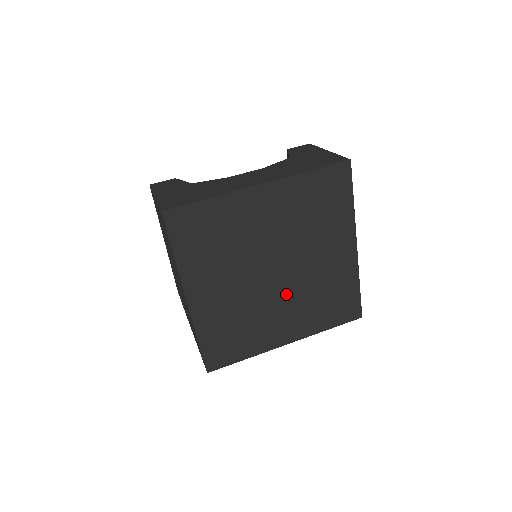
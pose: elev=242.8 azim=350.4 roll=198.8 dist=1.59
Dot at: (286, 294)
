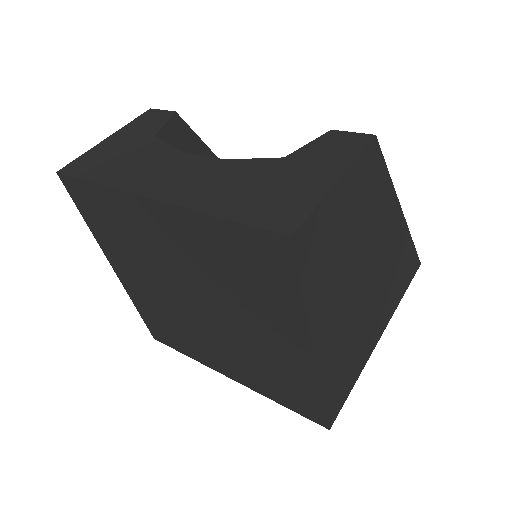
Dot at: (217, 335)
